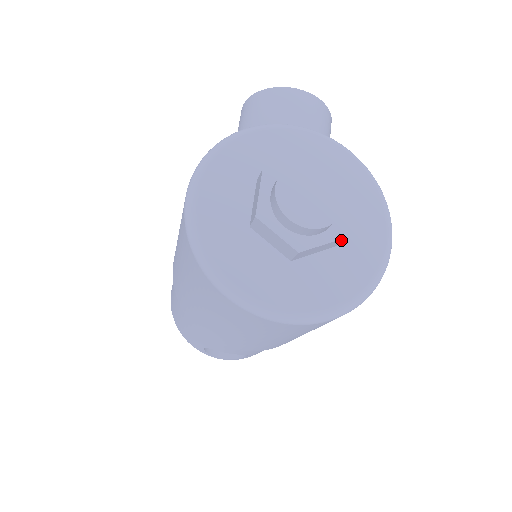
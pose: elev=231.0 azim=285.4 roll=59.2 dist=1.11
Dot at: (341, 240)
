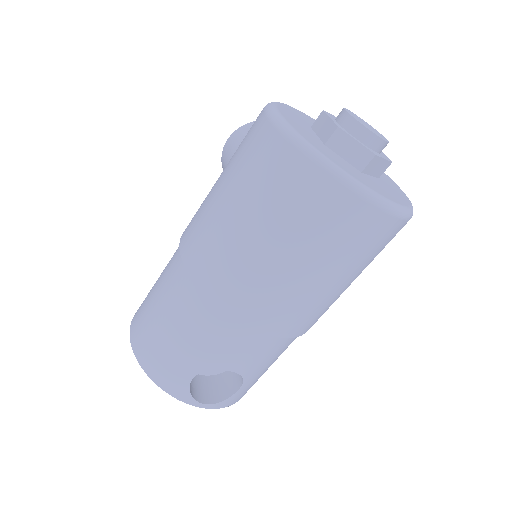
Dot at: (388, 166)
